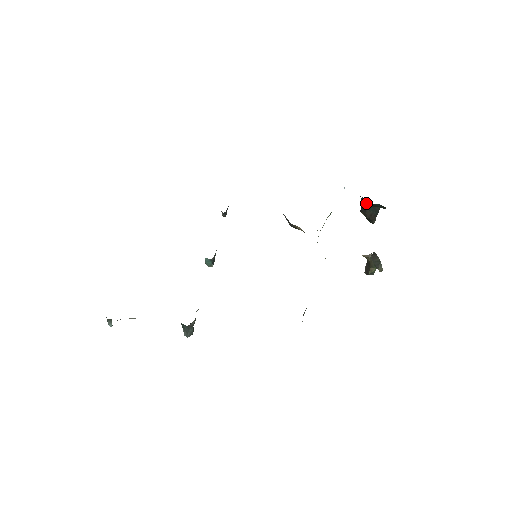
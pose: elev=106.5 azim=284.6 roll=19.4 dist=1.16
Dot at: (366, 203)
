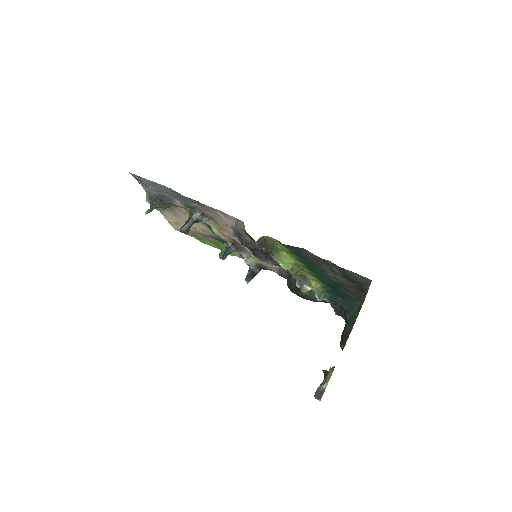
Dot at: (348, 320)
